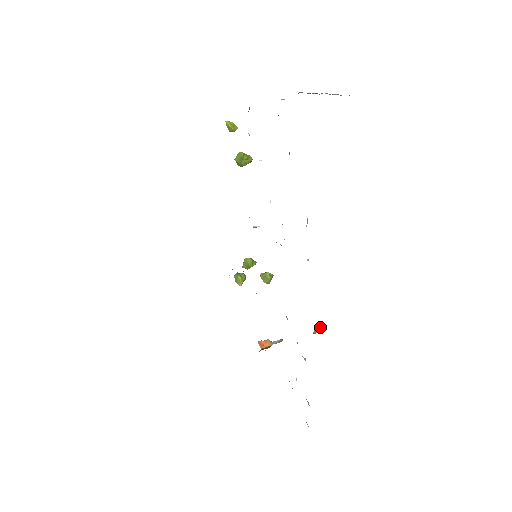
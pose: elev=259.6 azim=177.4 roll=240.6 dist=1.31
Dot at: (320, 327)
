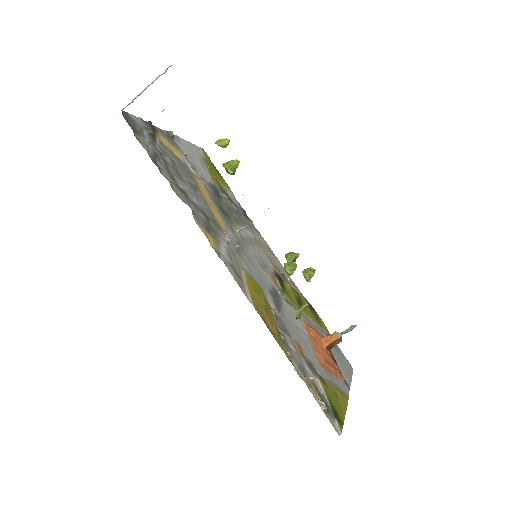
Dot at: (299, 309)
